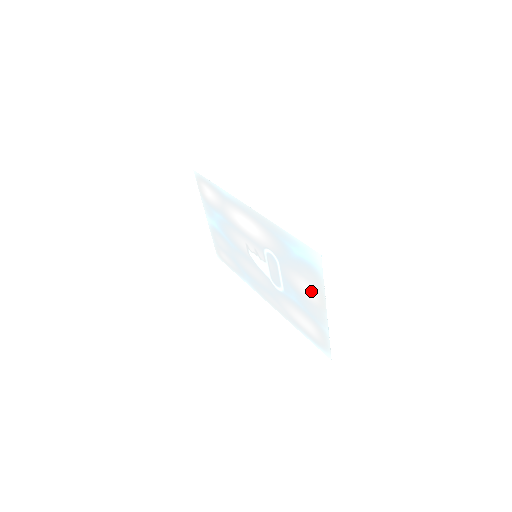
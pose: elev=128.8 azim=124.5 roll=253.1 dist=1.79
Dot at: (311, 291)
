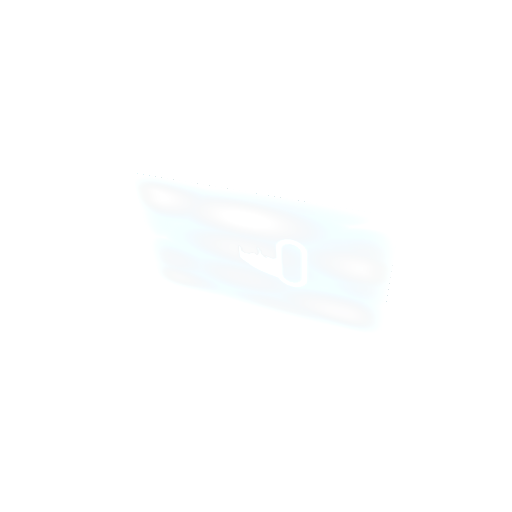
Dot at: (365, 268)
